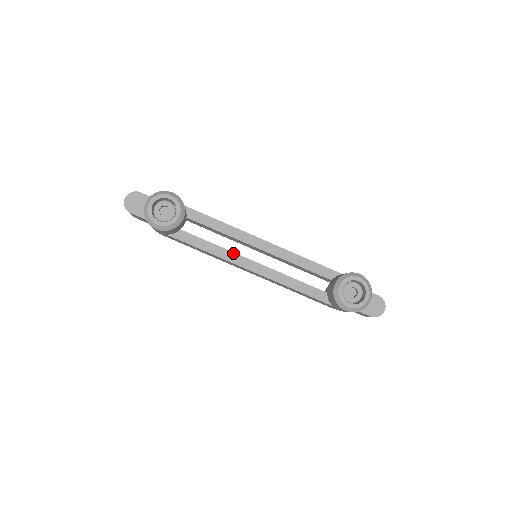
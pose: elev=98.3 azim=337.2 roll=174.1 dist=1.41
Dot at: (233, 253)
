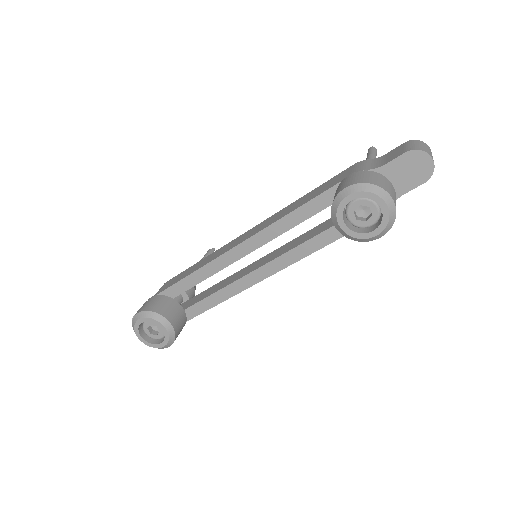
Dot at: (237, 281)
